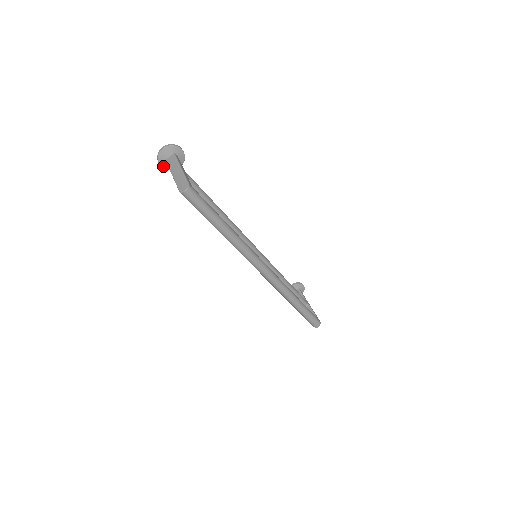
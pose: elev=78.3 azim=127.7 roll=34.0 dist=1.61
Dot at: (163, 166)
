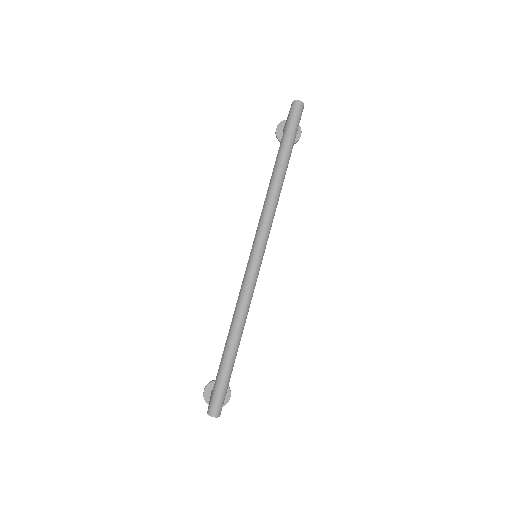
Dot at: (278, 130)
